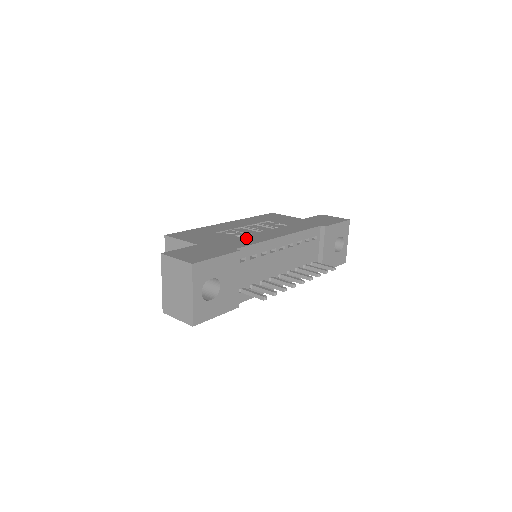
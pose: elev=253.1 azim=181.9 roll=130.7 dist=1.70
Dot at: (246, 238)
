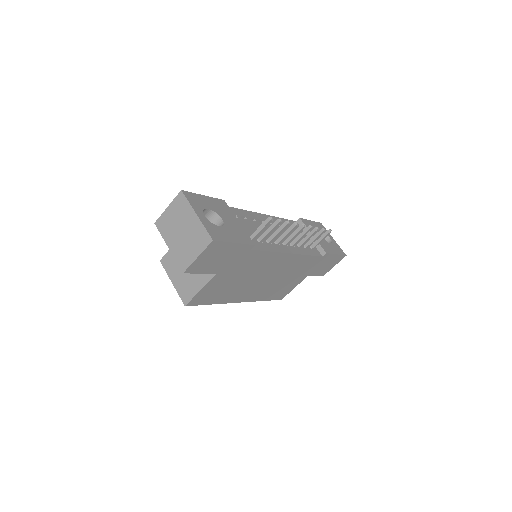
Dot at: occluded
